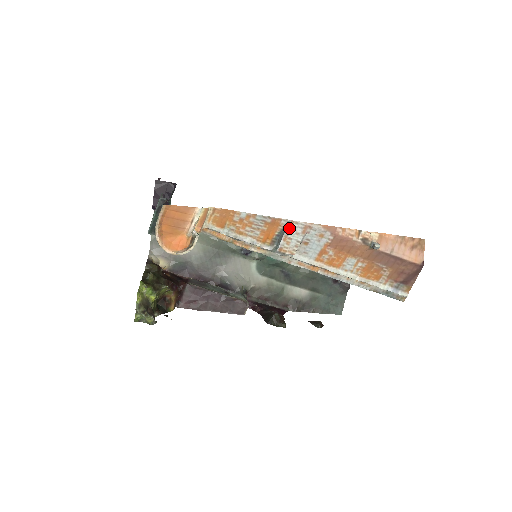
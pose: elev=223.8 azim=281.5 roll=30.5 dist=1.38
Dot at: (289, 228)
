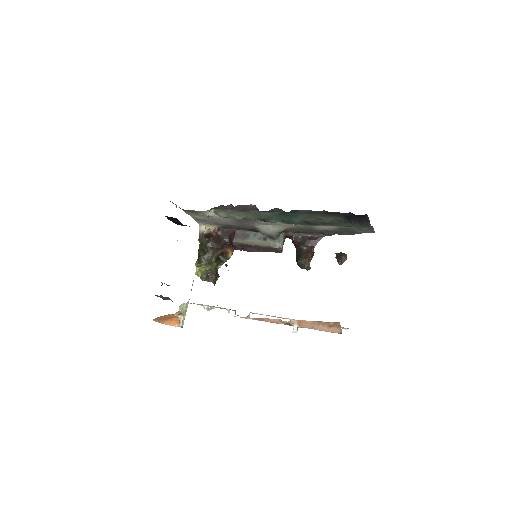
Dot at: occluded
